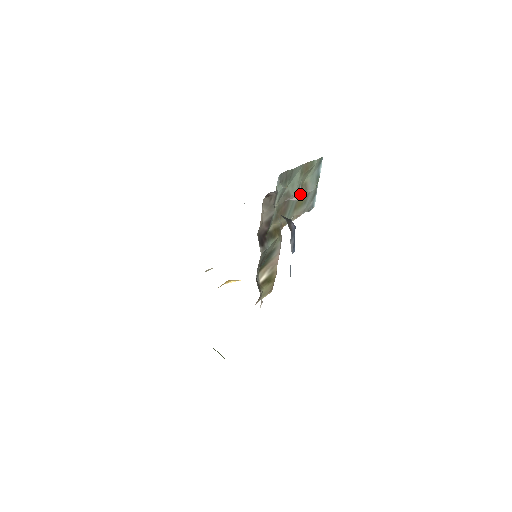
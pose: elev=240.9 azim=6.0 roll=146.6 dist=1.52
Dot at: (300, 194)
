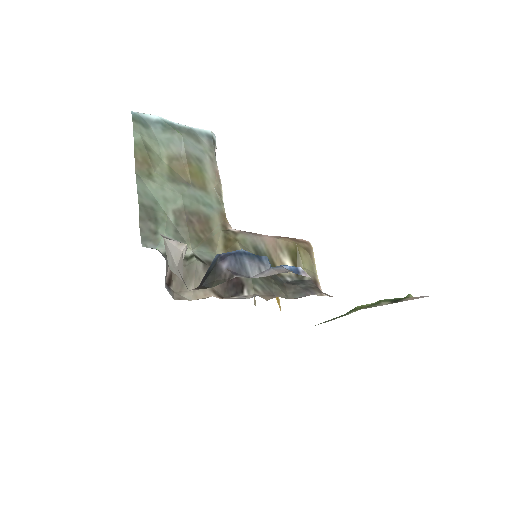
Dot at: (184, 176)
